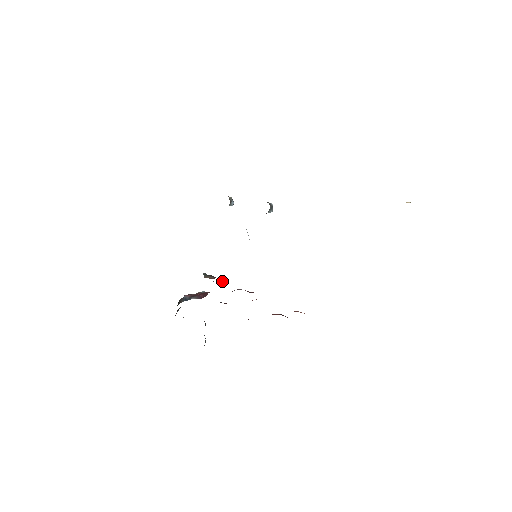
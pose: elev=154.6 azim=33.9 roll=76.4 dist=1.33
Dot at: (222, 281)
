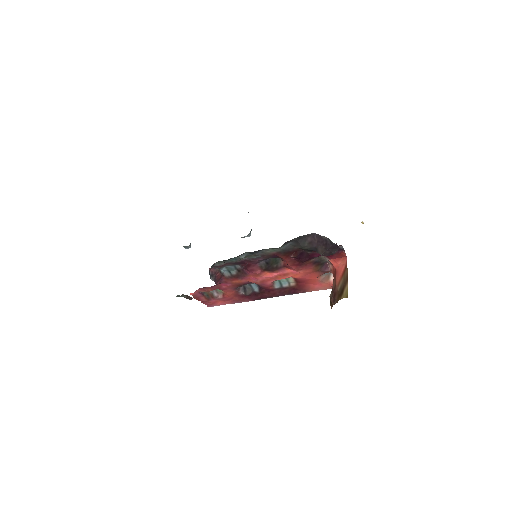
Dot at: (209, 294)
